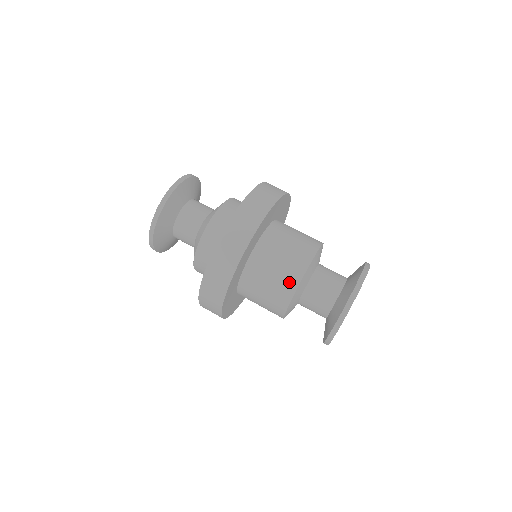
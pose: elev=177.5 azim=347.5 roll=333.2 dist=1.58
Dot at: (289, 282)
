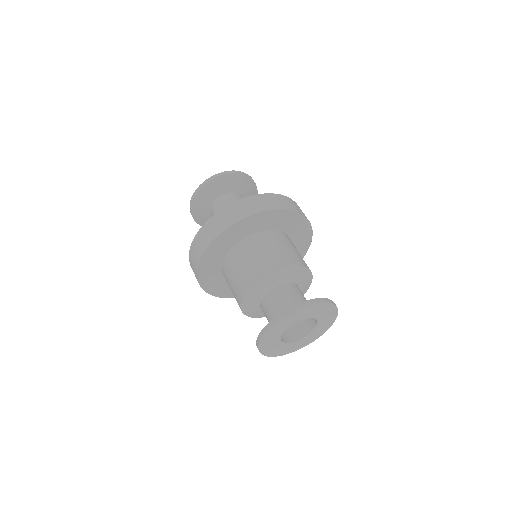
Dot at: (238, 293)
